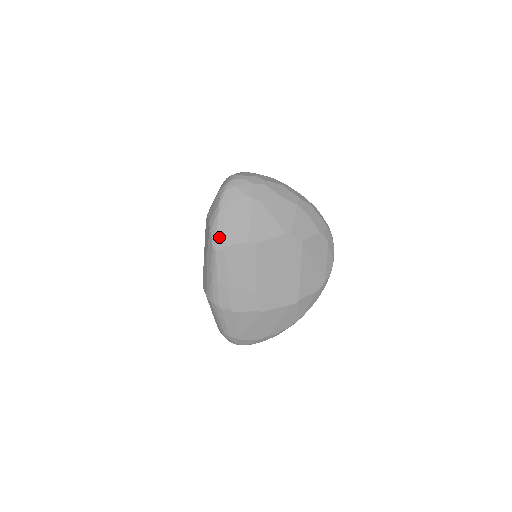
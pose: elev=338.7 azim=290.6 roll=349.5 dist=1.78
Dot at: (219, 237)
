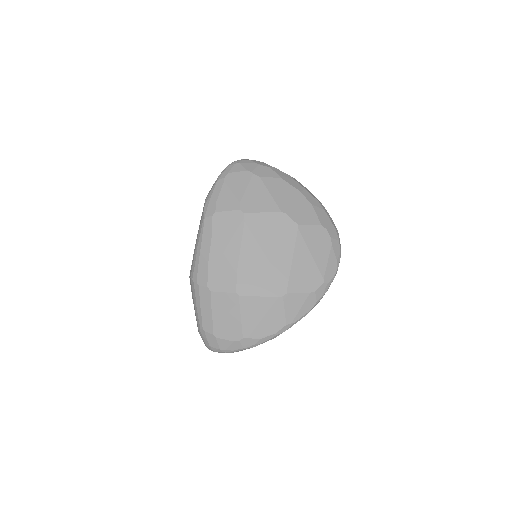
Dot at: (211, 204)
